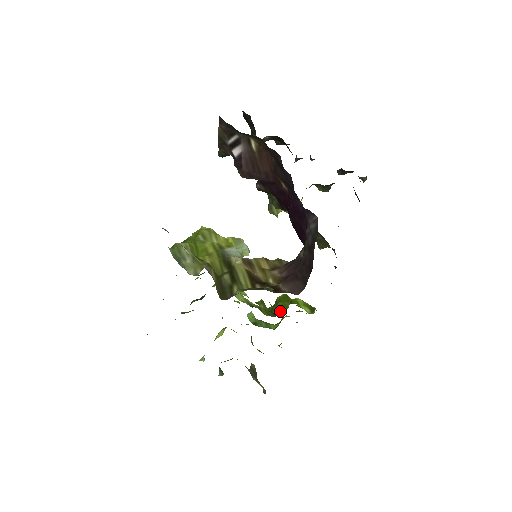
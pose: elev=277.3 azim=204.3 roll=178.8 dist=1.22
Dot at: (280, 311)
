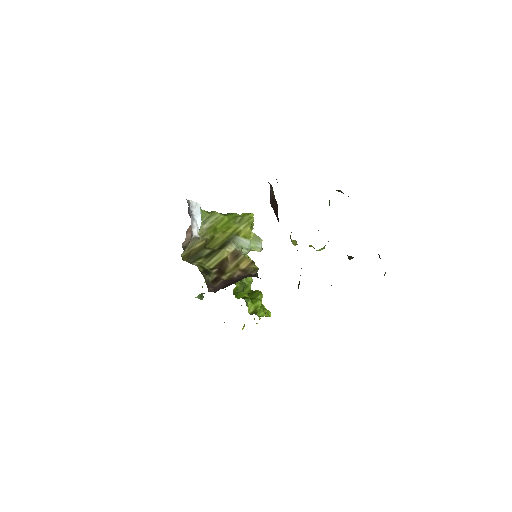
Dot at: (244, 297)
